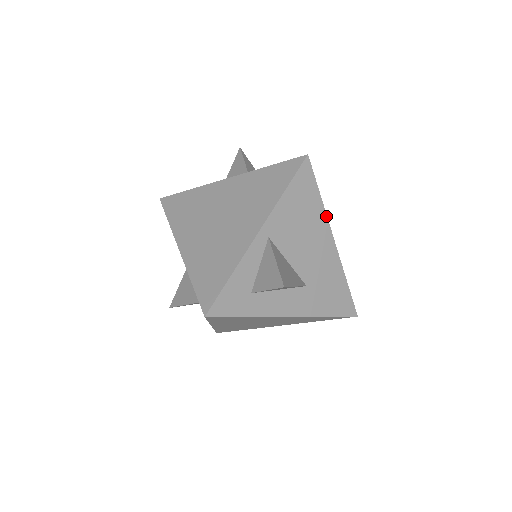
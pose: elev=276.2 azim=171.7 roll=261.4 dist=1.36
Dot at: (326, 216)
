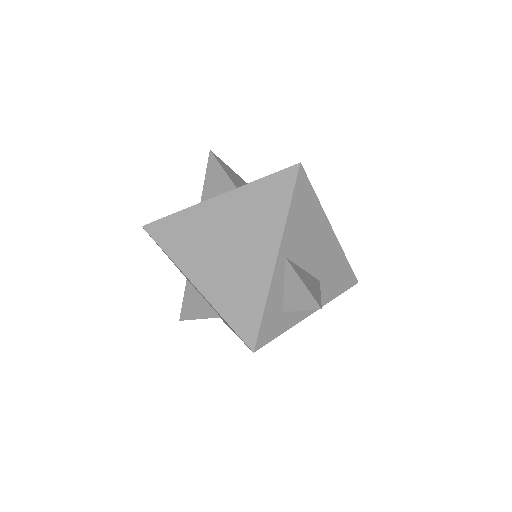
Dot at: (323, 212)
